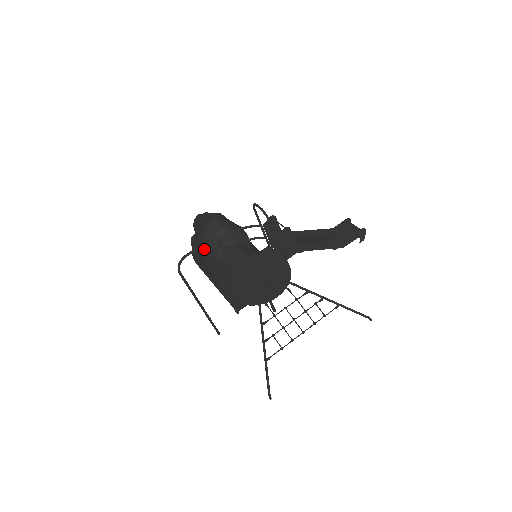
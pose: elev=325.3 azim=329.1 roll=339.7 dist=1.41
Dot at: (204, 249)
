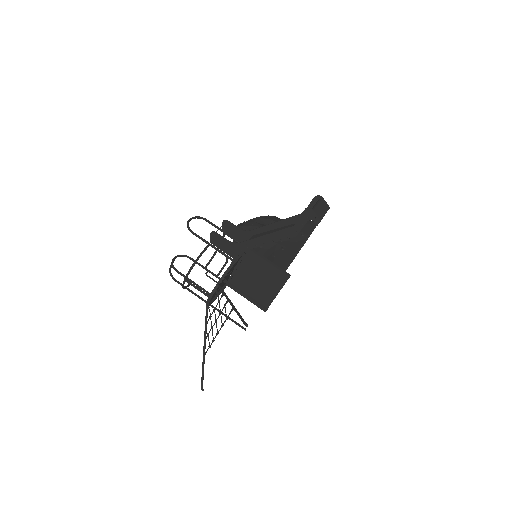
Dot at: occluded
